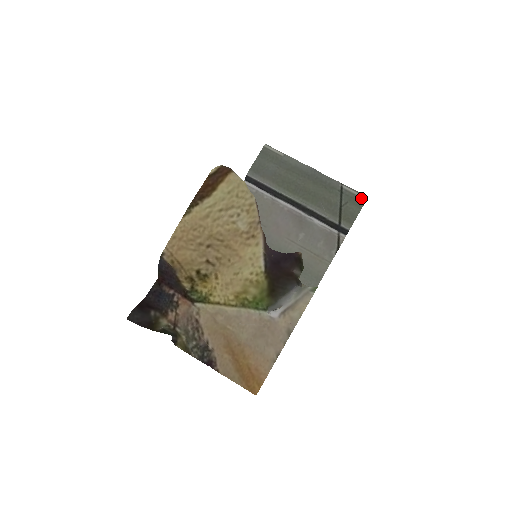
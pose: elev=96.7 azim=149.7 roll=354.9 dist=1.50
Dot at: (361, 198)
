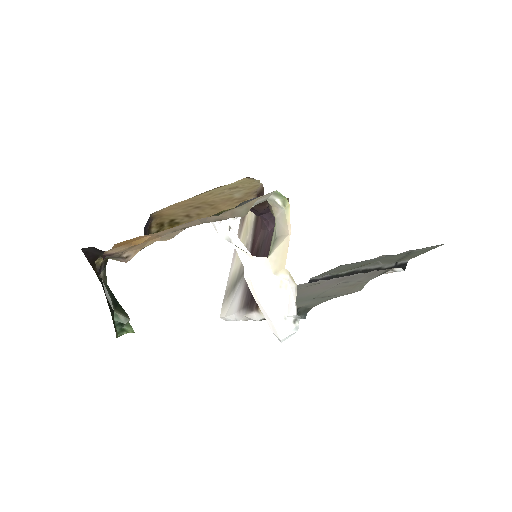
Dot at: (434, 247)
